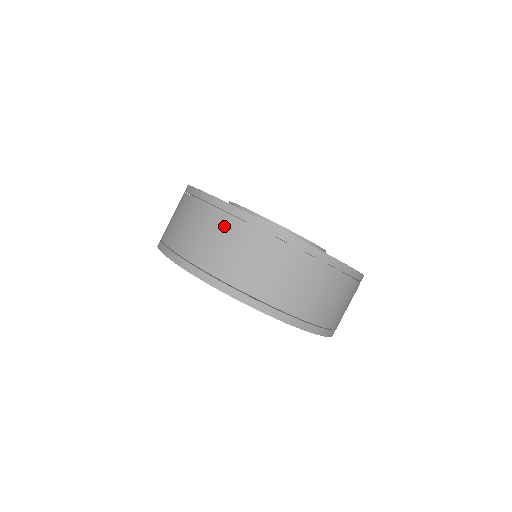
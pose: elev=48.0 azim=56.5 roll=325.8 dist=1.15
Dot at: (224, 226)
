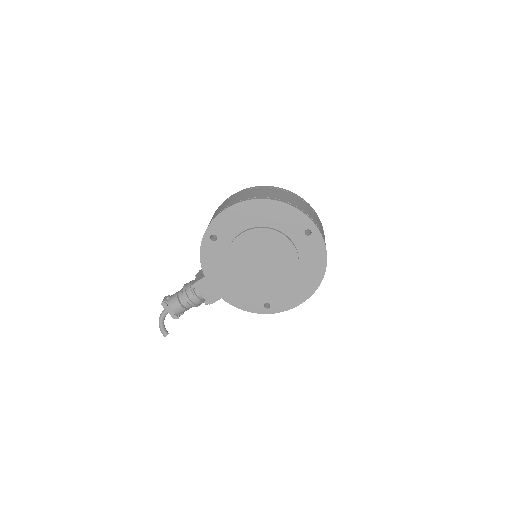
Dot at: (275, 190)
